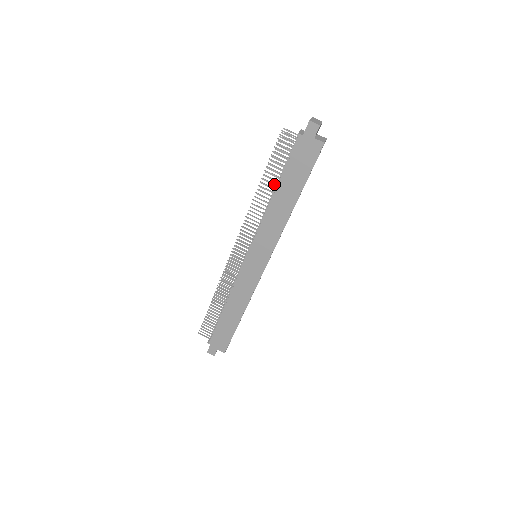
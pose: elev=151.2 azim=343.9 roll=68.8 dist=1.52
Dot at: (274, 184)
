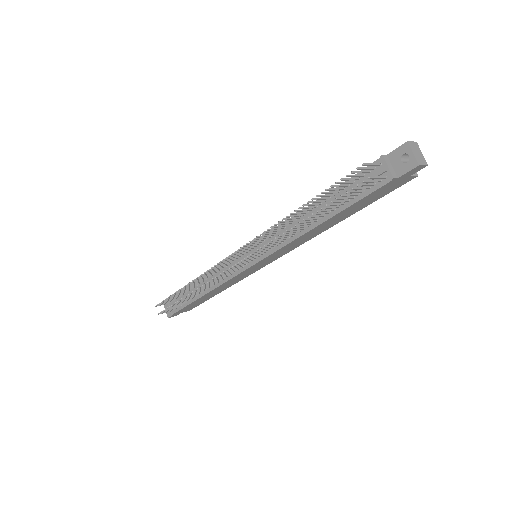
Dot at: (322, 216)
